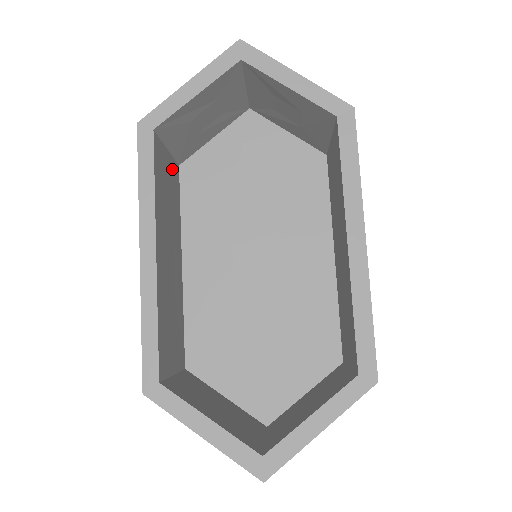
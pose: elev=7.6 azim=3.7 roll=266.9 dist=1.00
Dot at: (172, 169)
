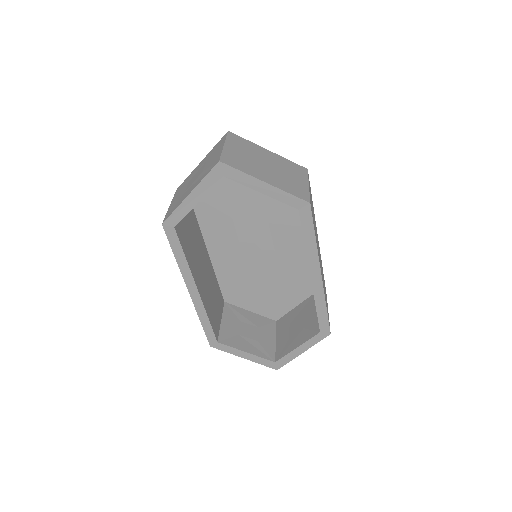
Dot at: occluded
